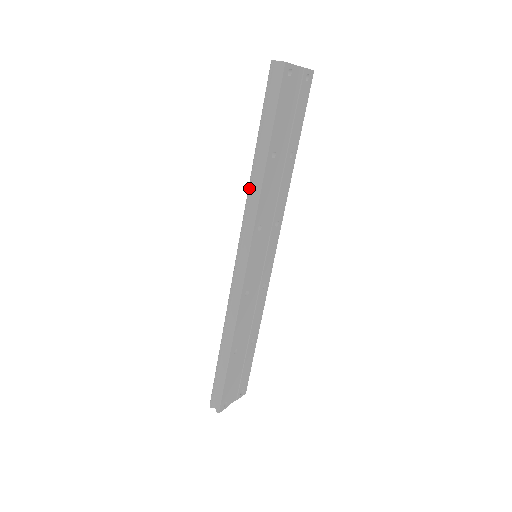
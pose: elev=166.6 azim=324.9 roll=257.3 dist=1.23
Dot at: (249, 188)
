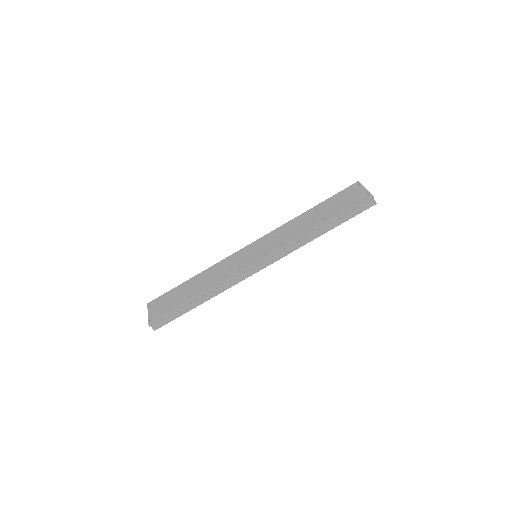
Dot at: (303, 238)
